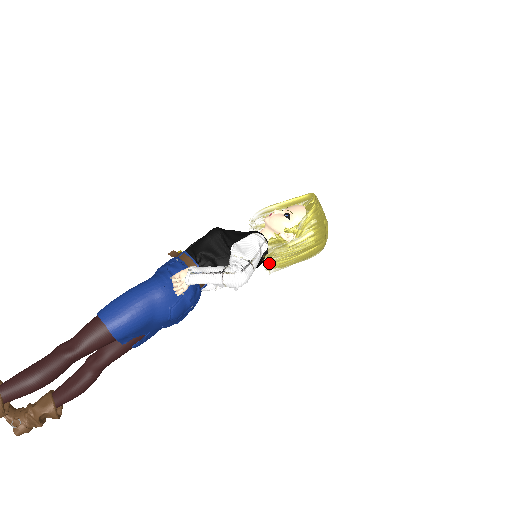
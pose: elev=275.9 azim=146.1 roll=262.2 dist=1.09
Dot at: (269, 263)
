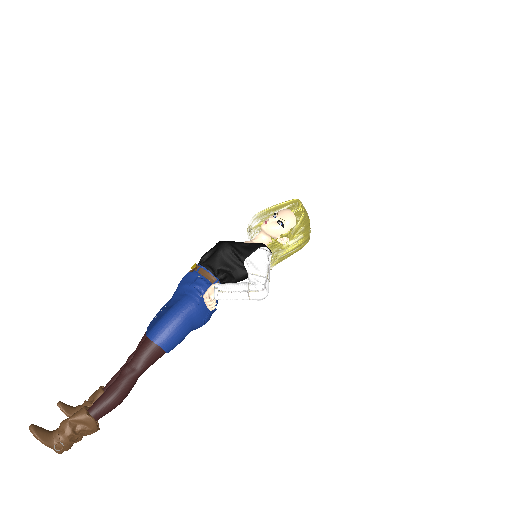
Dot at: occluded
